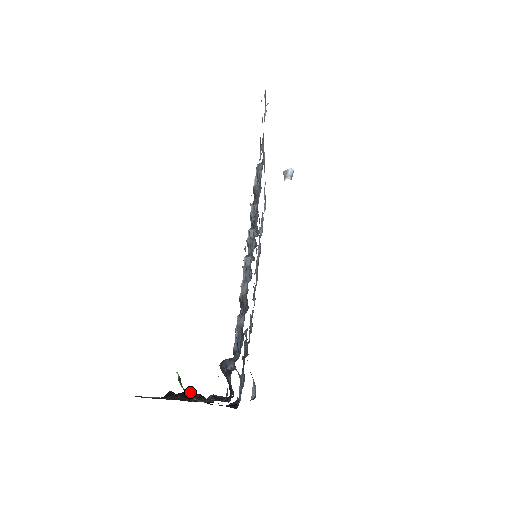
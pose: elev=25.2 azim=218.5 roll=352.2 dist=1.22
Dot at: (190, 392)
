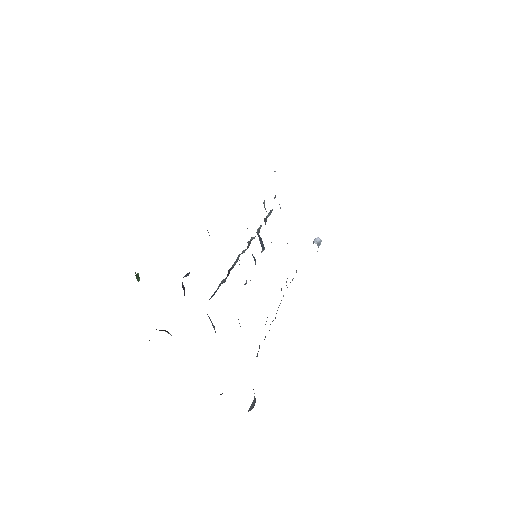
Dot at: occluded
